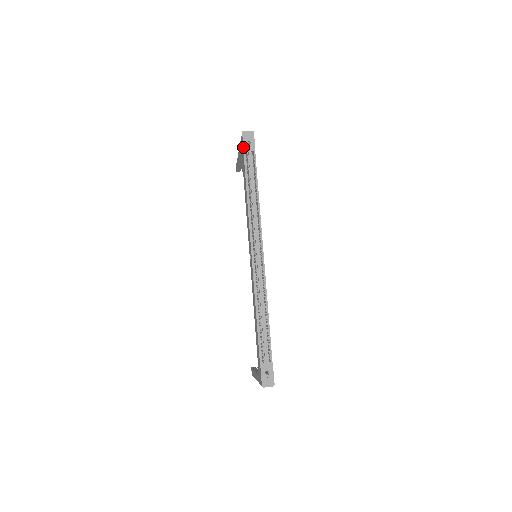
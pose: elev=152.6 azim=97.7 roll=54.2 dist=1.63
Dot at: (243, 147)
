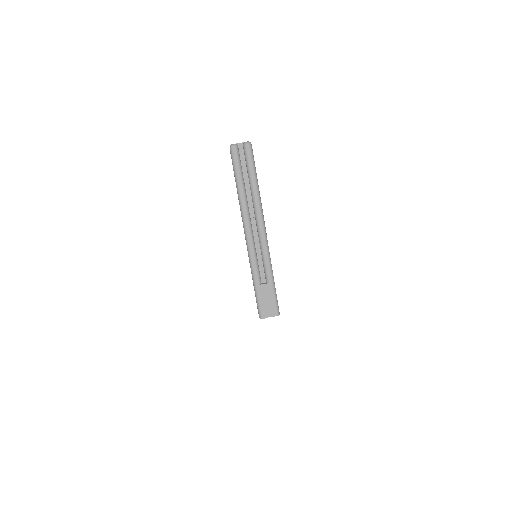
Dot at: occluded
